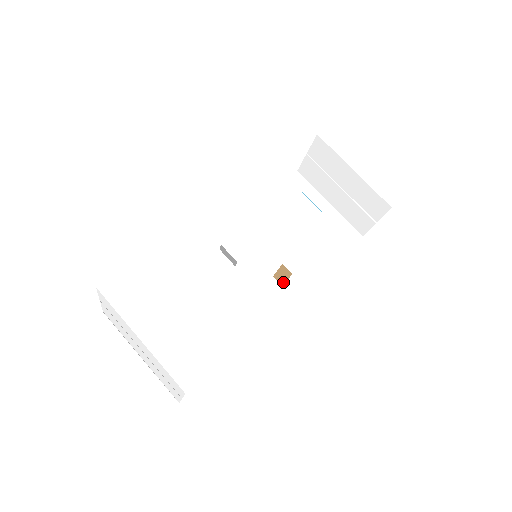
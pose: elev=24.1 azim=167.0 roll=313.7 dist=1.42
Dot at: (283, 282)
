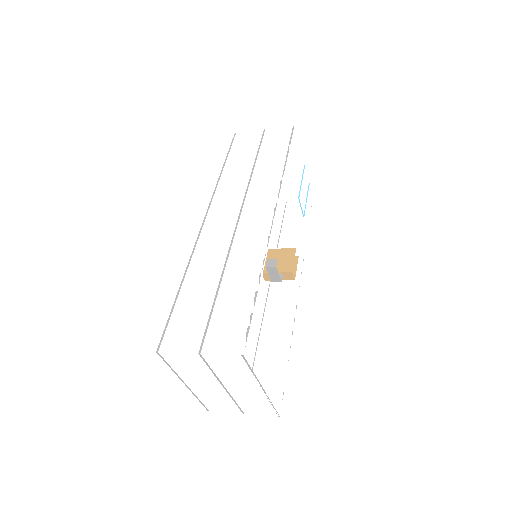
Dot at: occluded
